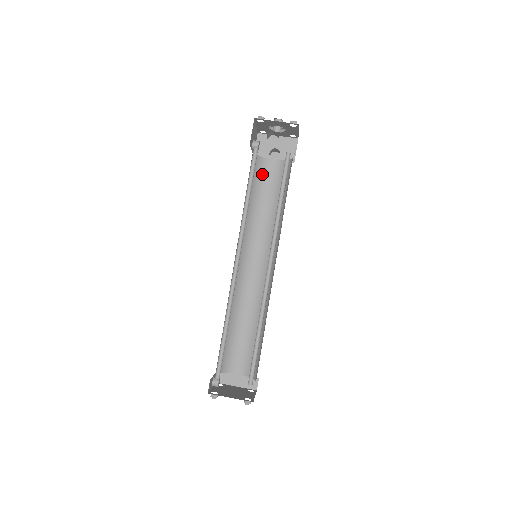
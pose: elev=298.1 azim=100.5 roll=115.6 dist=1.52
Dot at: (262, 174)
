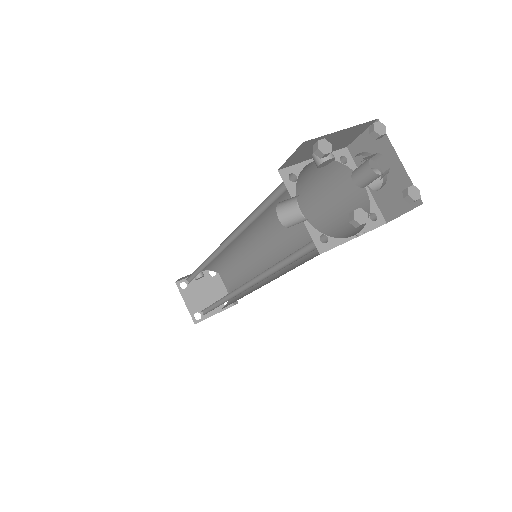
Dot at: (334, 184)
